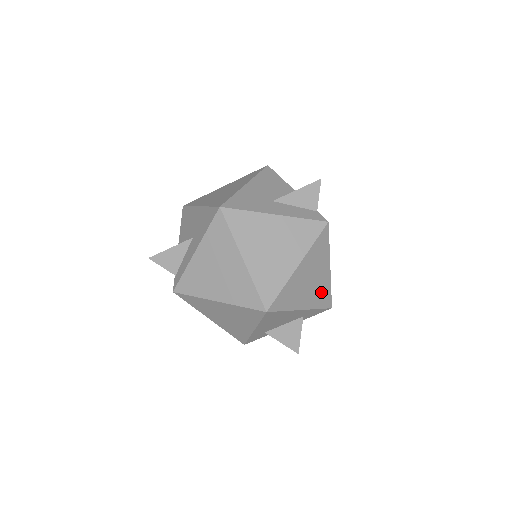
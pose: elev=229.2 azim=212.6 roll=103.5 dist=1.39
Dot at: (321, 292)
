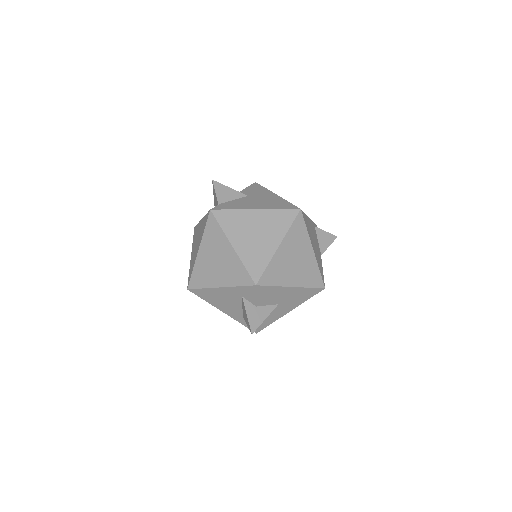
Dot at: (234, 270)
